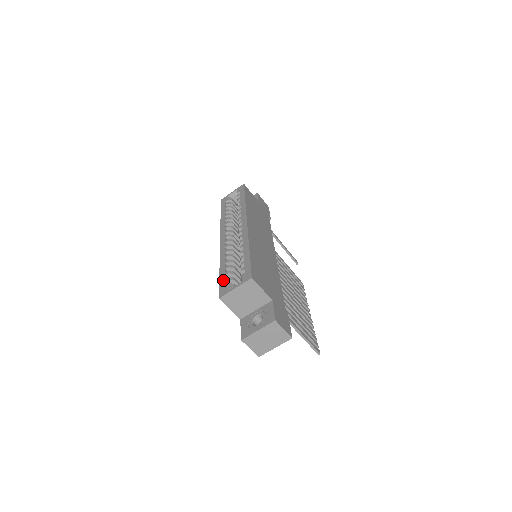
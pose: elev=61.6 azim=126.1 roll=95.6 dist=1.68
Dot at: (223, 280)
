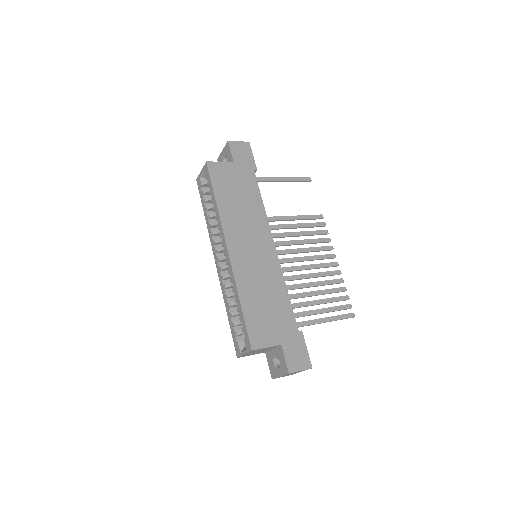
Dot at: (233, 334)
